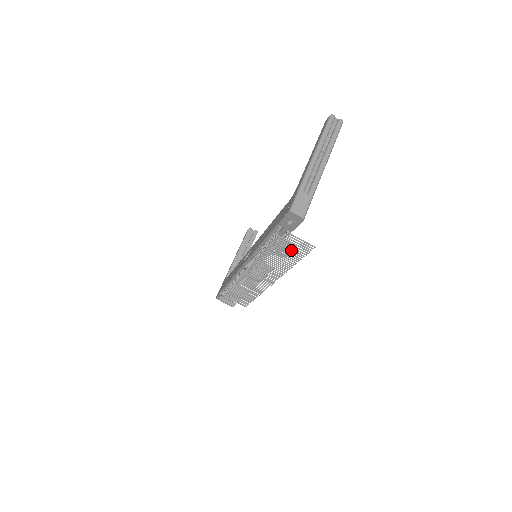
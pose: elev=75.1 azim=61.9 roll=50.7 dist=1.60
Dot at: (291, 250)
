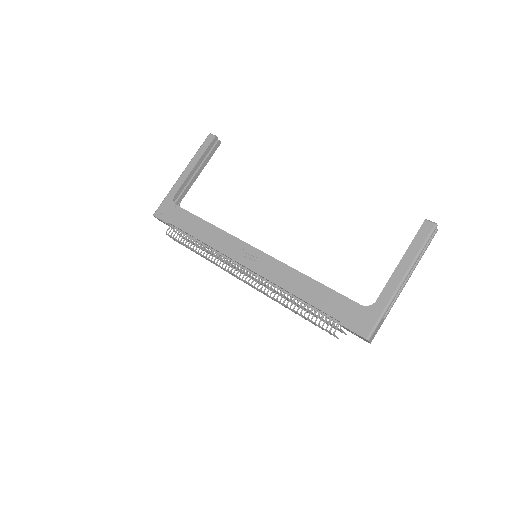
Dot at: occluded
